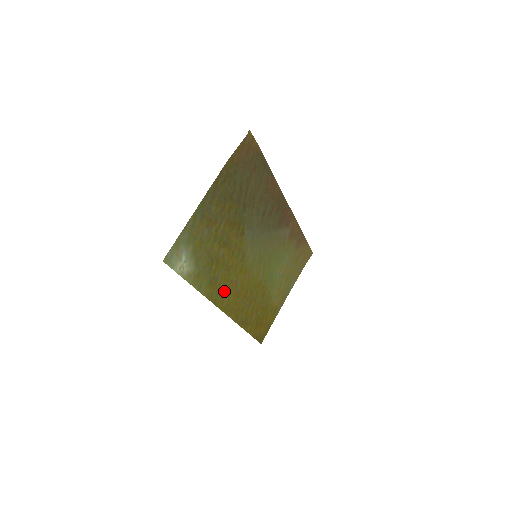
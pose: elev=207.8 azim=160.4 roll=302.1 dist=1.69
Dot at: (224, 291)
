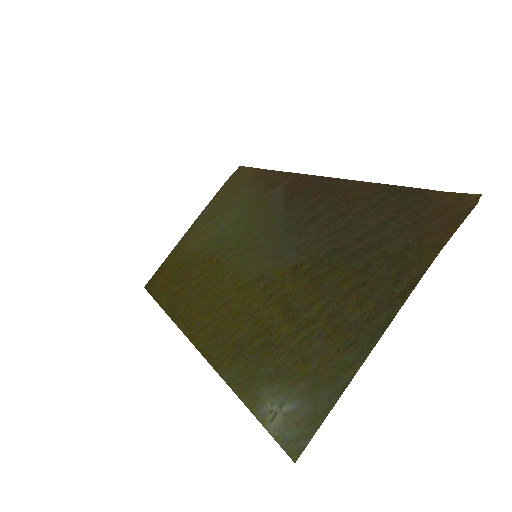
Dot at: (218, 331)
